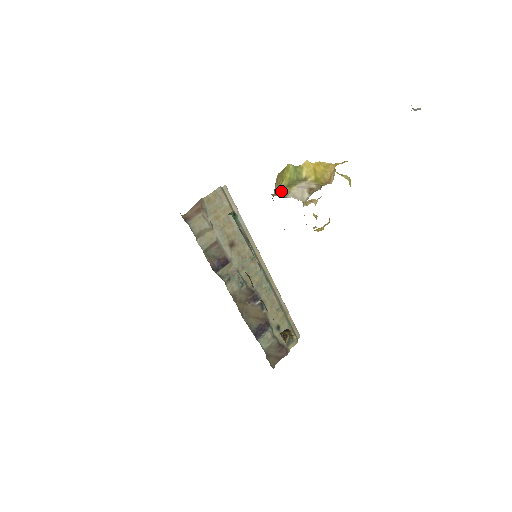
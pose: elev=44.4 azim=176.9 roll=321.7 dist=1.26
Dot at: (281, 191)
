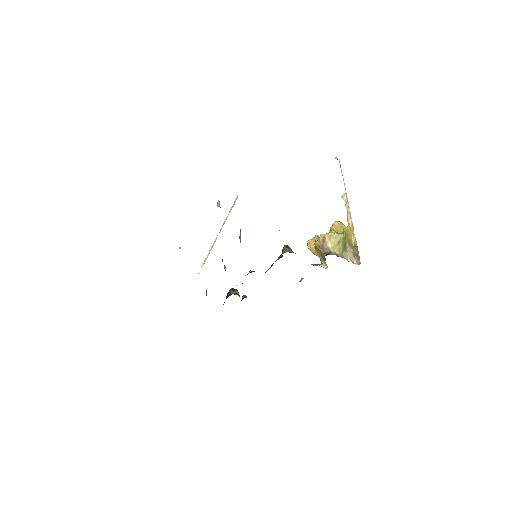
Dot at: (340, 252)
